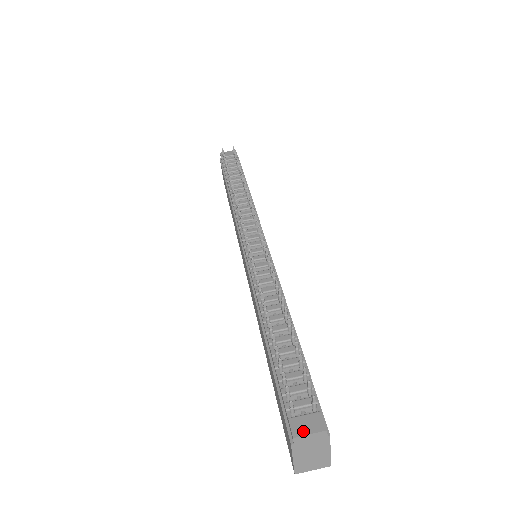
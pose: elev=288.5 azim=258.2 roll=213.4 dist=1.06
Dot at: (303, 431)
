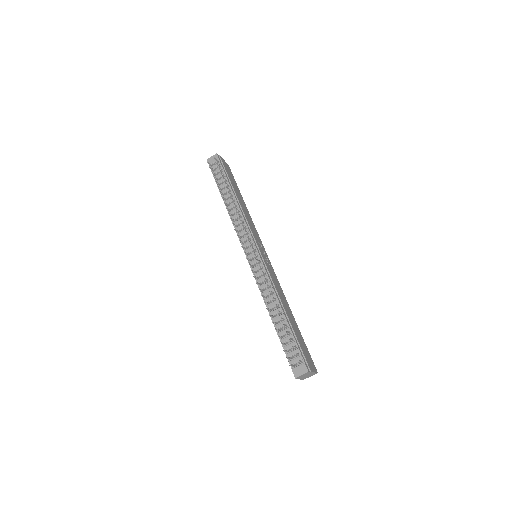
Dot at: (299, 374)
